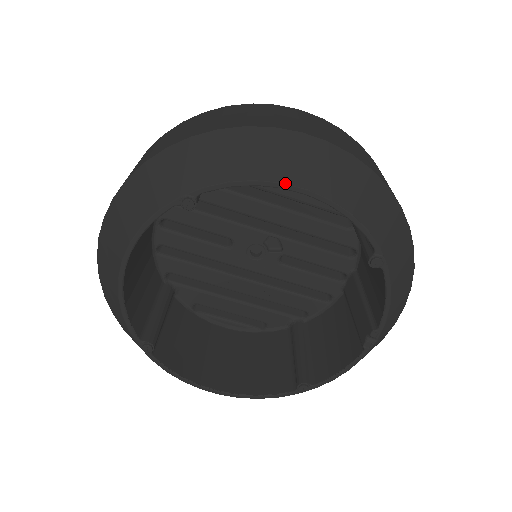
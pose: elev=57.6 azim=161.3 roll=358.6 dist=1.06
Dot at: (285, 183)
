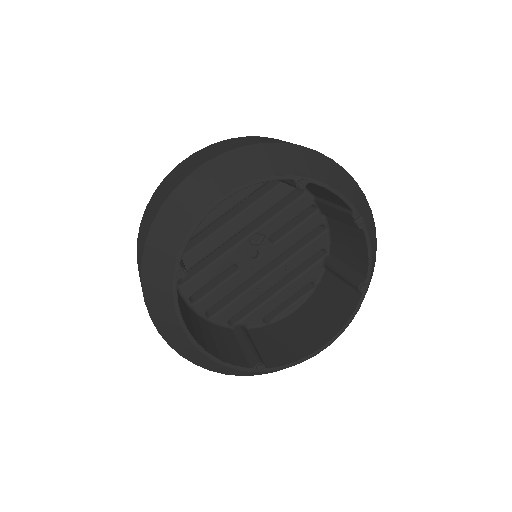
Dot at: (208, 208)
